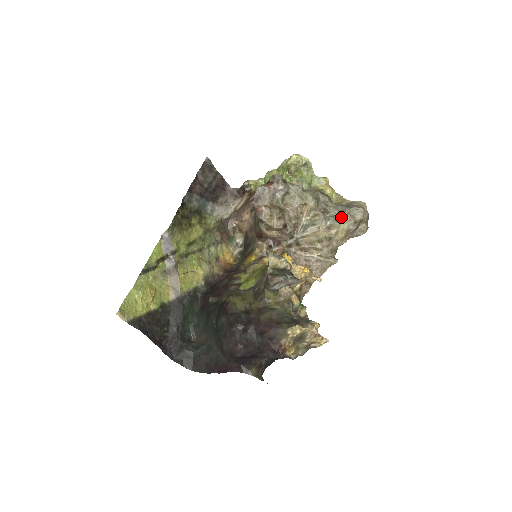
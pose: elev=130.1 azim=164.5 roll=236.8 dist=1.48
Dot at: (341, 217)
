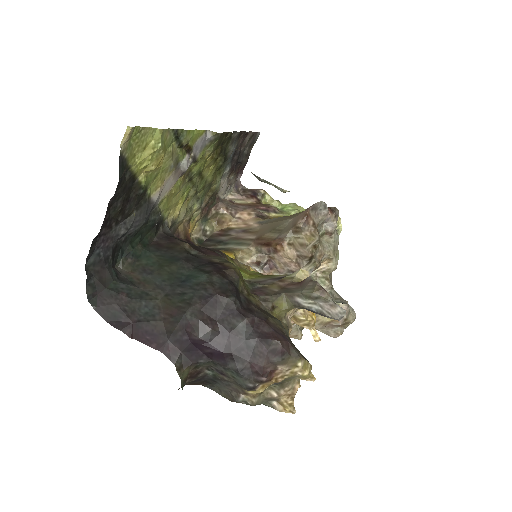
Dot at: (344, 303)
